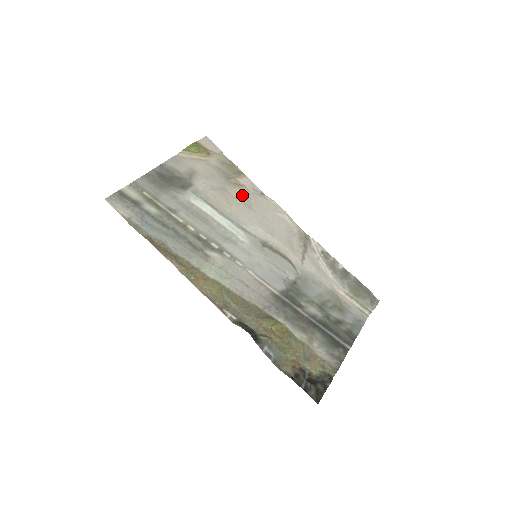
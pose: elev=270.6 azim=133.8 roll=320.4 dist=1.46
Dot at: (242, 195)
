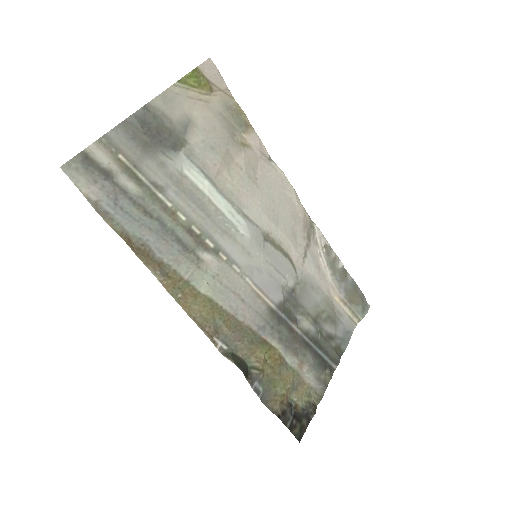
Dot at: (248, 162)
